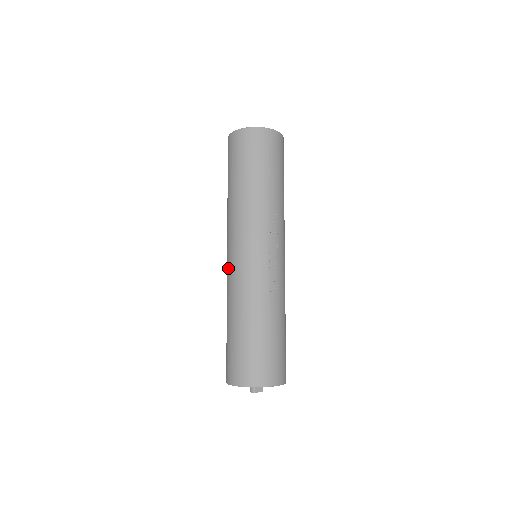
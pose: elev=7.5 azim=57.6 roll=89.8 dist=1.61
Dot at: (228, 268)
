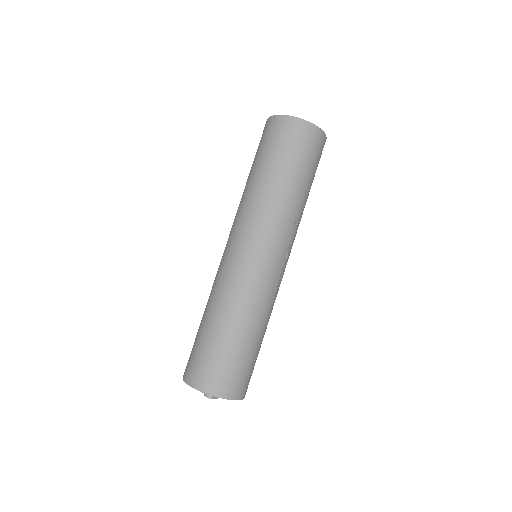
Dot at: (227, 261)
